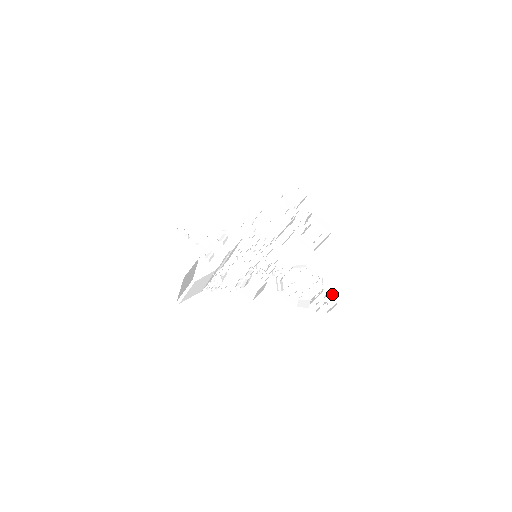
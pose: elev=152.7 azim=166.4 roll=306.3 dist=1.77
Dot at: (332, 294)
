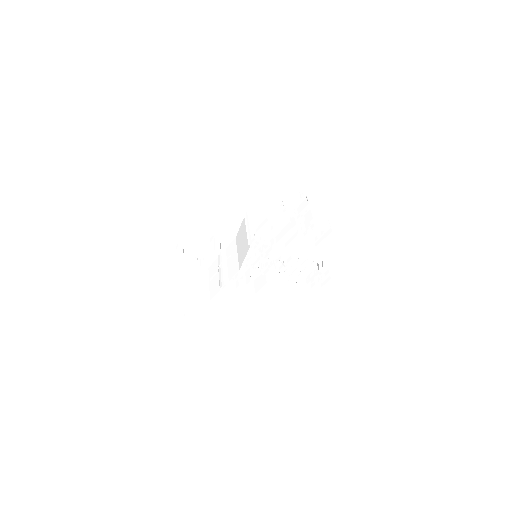
Dot at: (326, 271)
